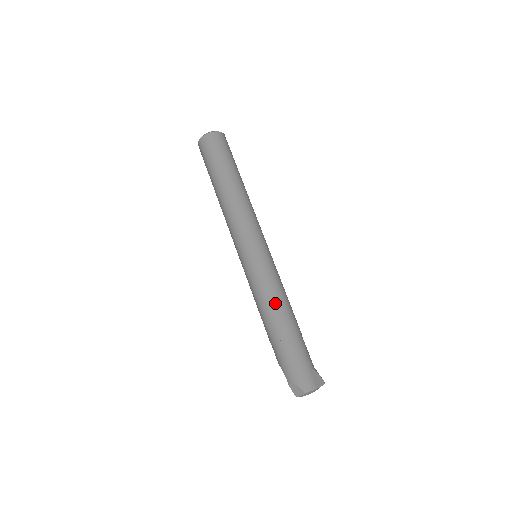
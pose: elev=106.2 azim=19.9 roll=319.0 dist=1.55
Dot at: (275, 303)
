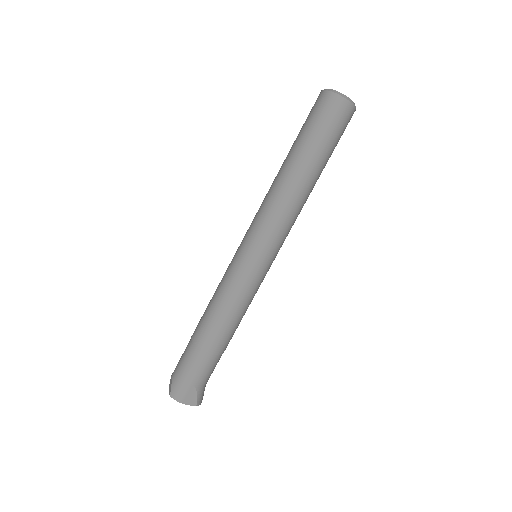
Dot at: (218, 312)
